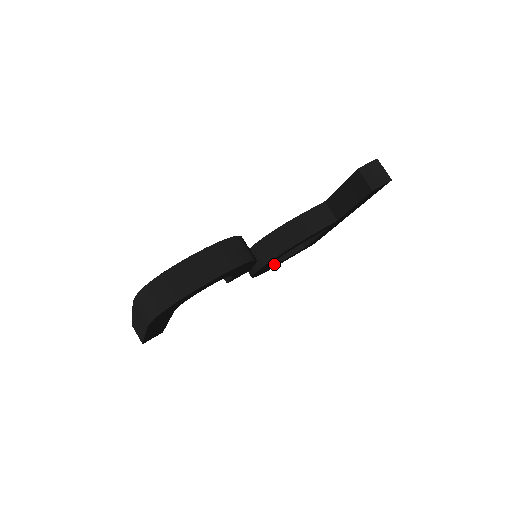
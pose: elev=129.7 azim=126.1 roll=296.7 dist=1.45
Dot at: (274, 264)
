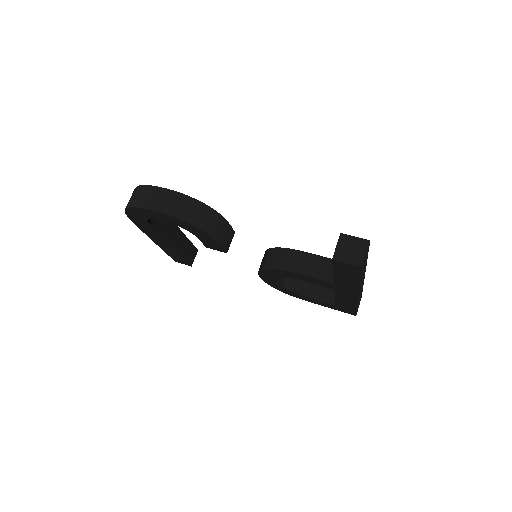
Dot at: (295, 292)
